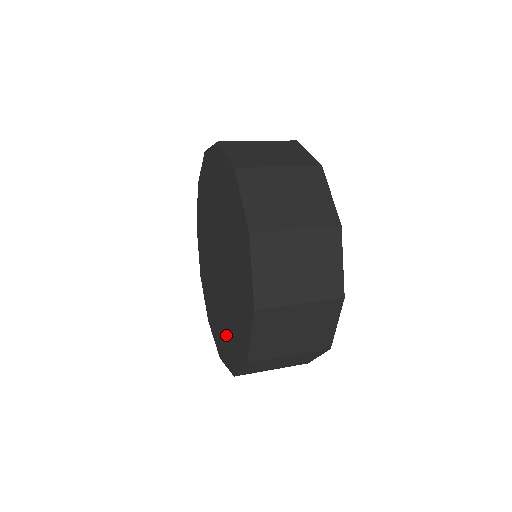
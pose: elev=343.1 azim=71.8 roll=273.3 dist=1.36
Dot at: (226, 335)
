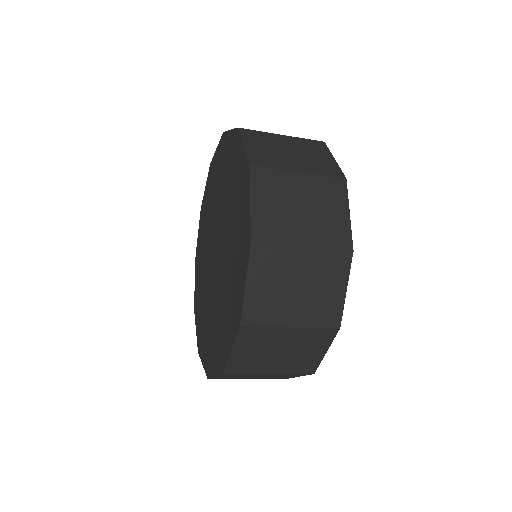
Dot at: (234, 258)
